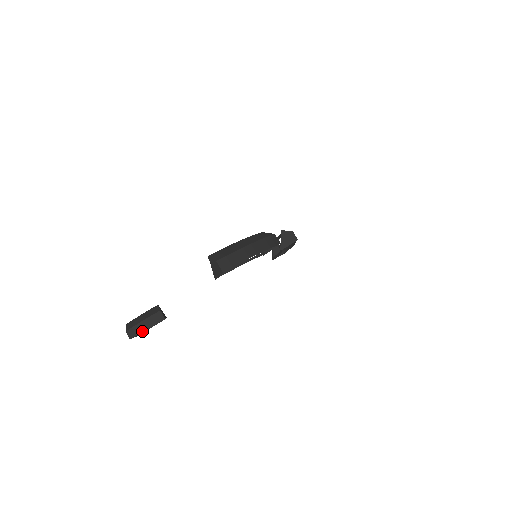
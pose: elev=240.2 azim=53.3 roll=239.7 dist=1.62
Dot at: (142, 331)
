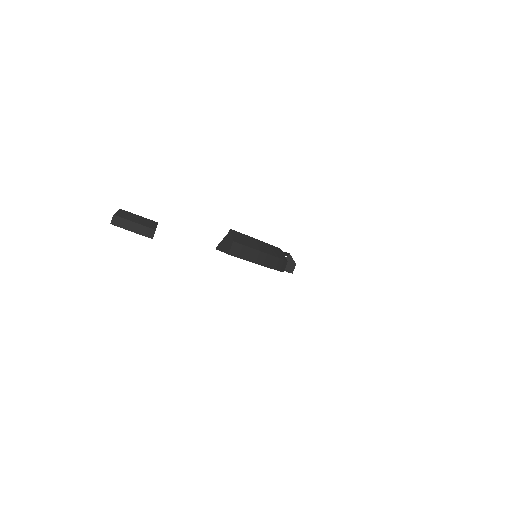
Dot at: (126, 229)
